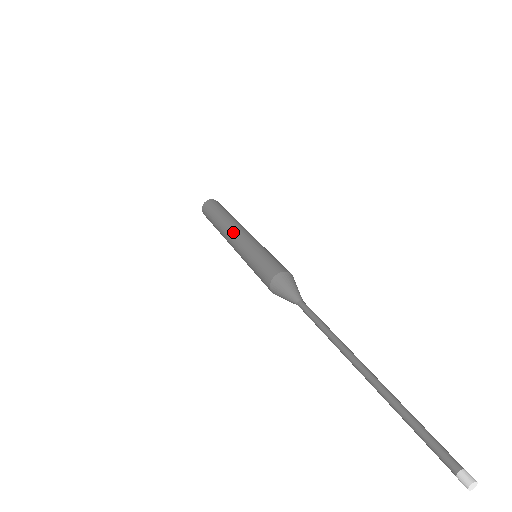
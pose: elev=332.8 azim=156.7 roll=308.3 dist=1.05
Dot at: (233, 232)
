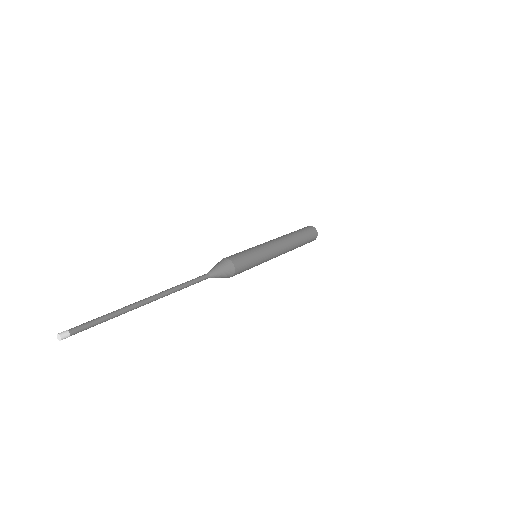
Dot at: (270, 240)
